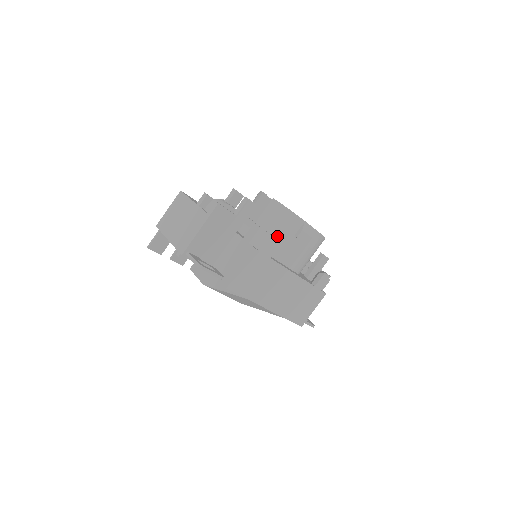
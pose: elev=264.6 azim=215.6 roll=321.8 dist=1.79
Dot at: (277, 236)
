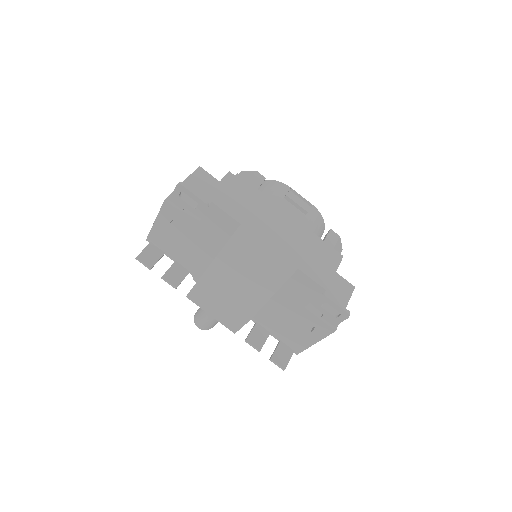
Dot at: occluded
